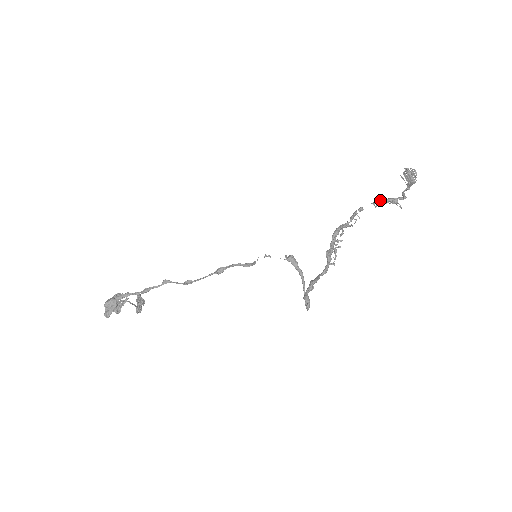
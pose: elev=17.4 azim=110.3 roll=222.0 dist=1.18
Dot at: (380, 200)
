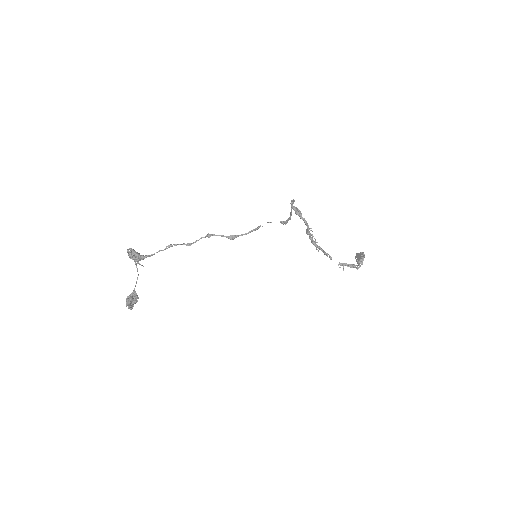
Dot at: (344, 265)
